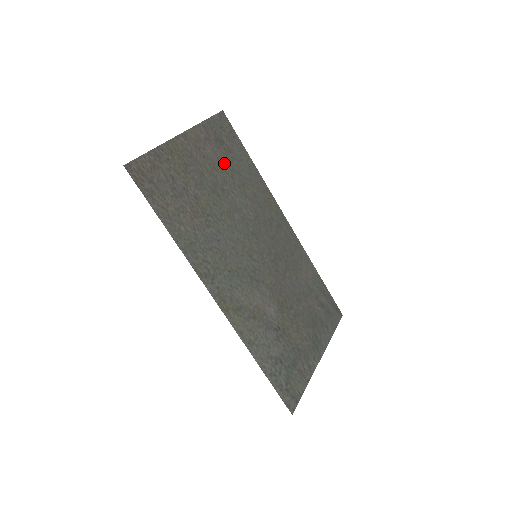
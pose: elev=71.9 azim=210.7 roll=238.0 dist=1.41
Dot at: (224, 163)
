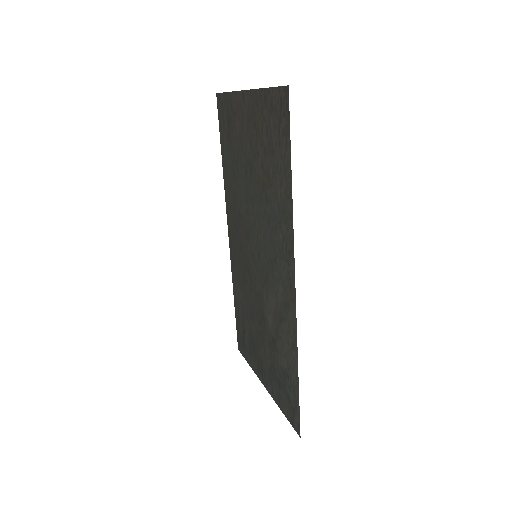
Dot at: (235, 146)
